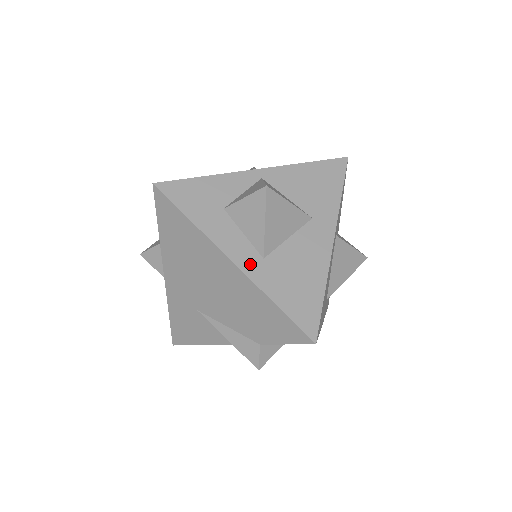
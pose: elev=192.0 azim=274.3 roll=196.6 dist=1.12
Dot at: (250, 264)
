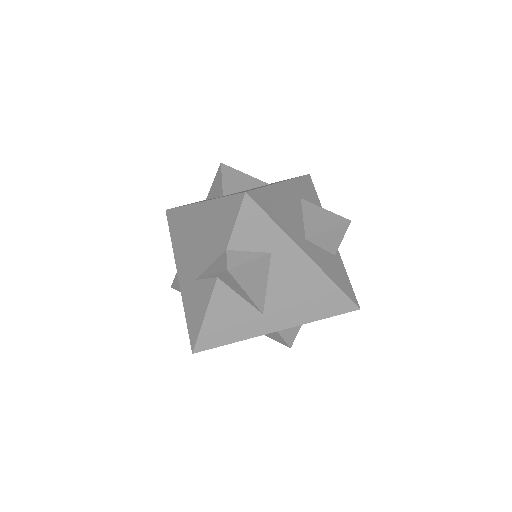
Dot at: occluded
